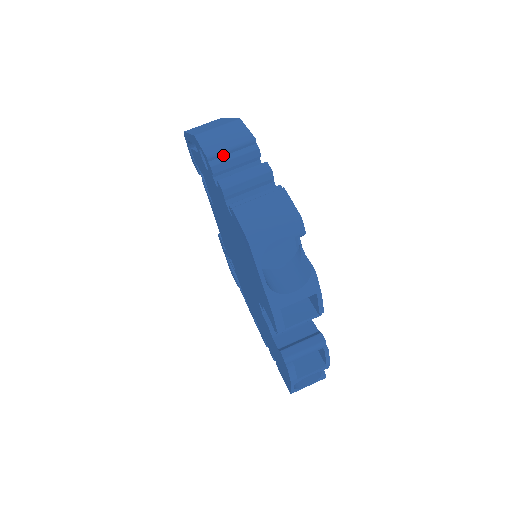
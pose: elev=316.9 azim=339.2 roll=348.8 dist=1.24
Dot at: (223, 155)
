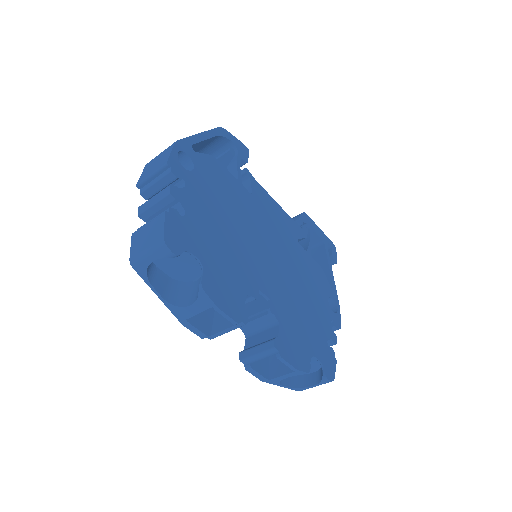
Dot at: (149, 182)
